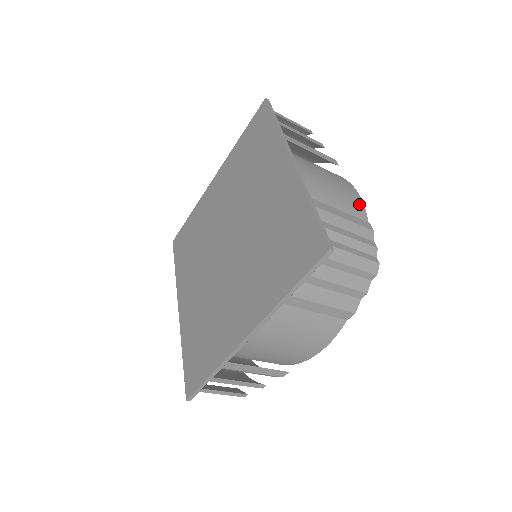
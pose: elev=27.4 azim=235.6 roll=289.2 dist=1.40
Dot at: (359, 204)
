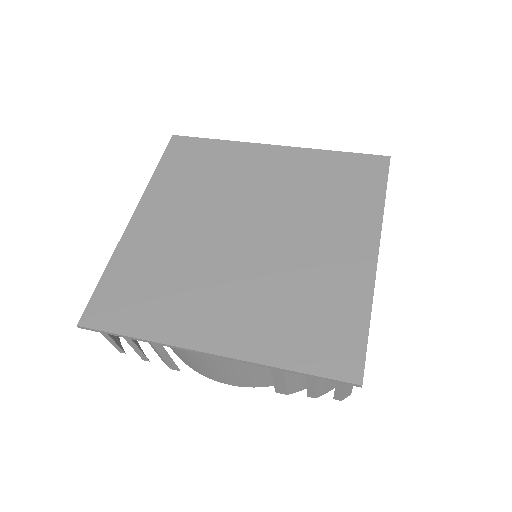
Dot at: occluded
